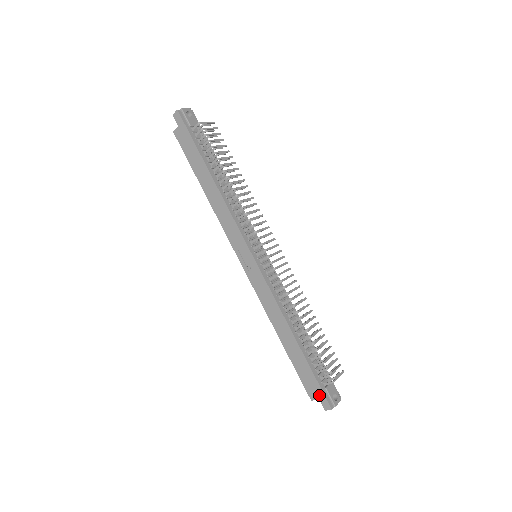
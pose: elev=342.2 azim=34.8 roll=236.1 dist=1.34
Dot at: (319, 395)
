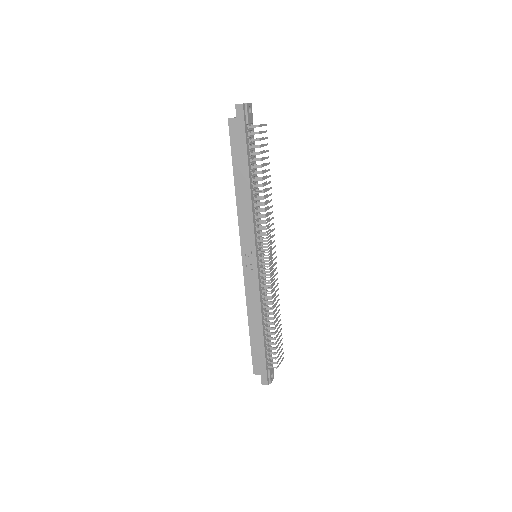
Dot at: (262, 373)
